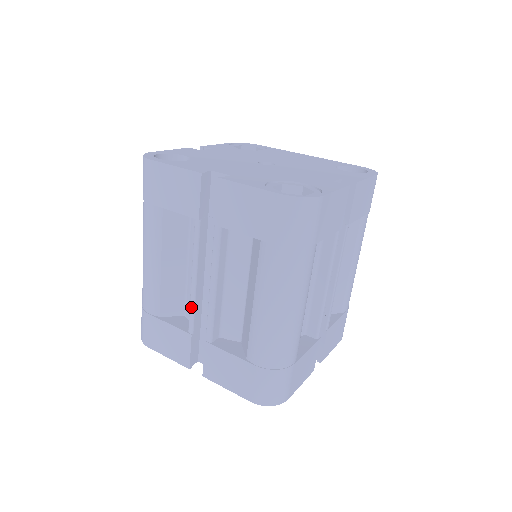
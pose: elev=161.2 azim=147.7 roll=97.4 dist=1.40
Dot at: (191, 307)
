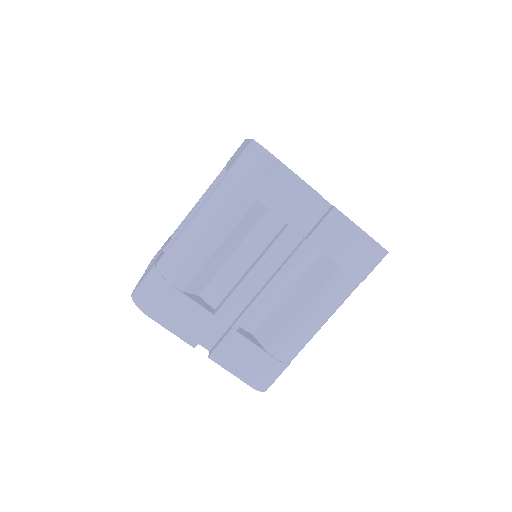
Dot at: (235, 295)
